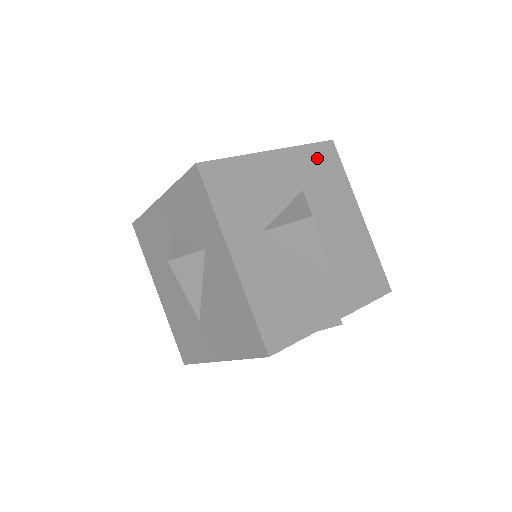
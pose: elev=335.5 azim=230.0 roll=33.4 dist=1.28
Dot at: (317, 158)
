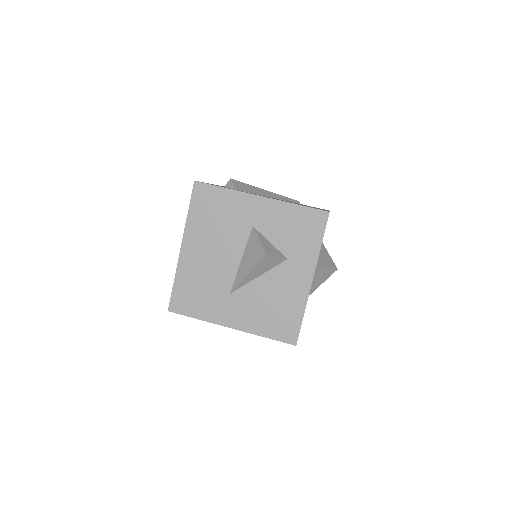
Dot at: occluded
